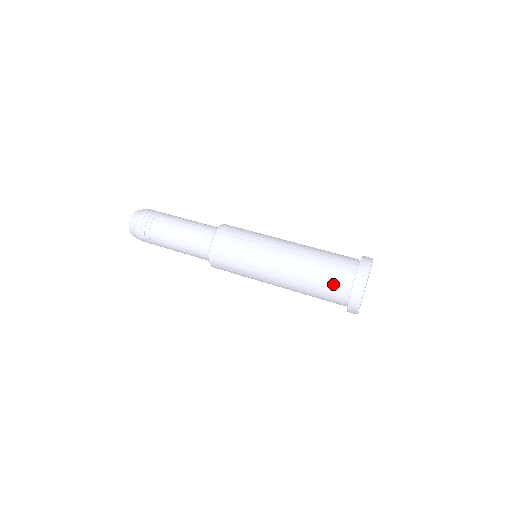
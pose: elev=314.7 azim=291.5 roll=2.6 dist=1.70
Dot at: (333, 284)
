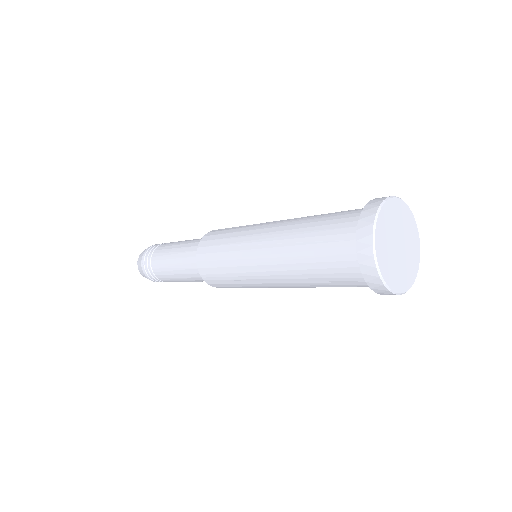
Dot at: (333, 254)
